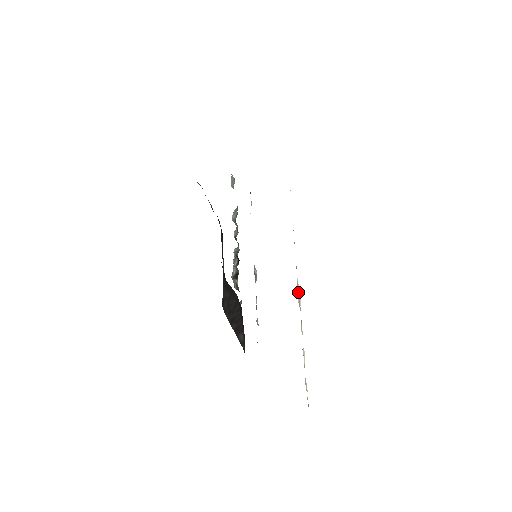
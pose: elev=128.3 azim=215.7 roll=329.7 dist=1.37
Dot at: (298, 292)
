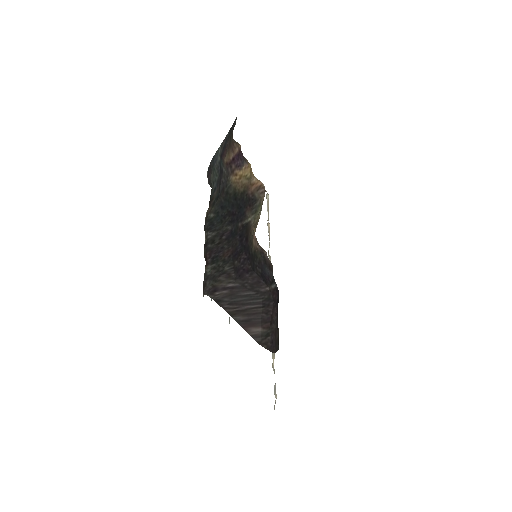
Dot at: occluded
